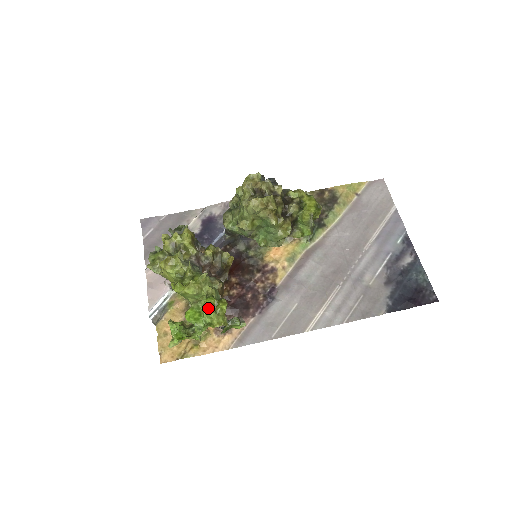
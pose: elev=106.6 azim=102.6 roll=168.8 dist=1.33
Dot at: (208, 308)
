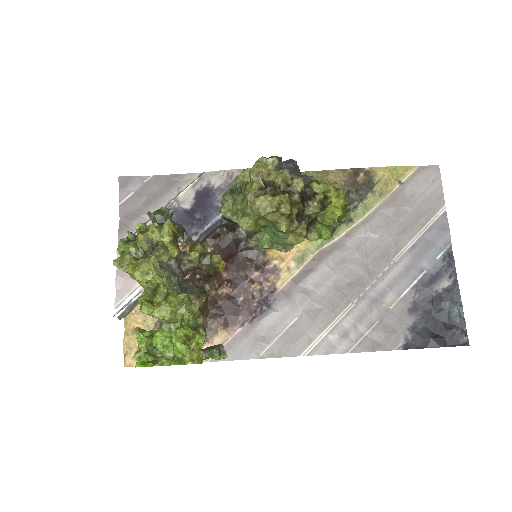
Dot at: (180, 342)
